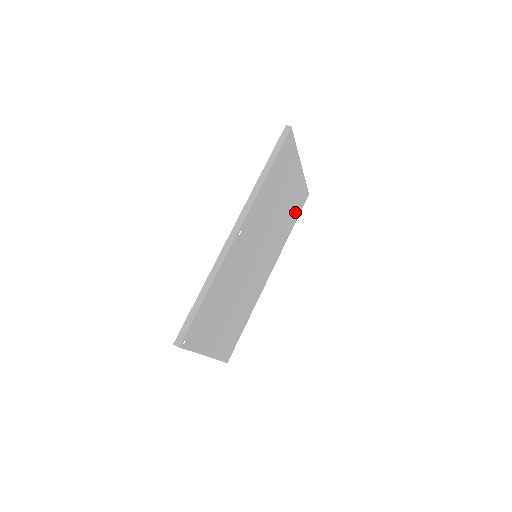
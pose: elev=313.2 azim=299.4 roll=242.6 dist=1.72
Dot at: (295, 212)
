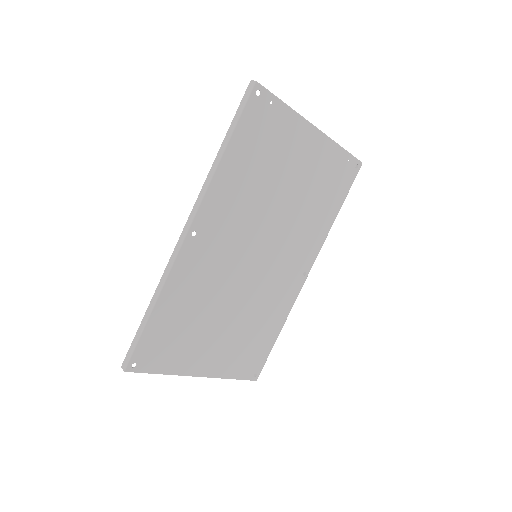
Dot at: (334, 191)
